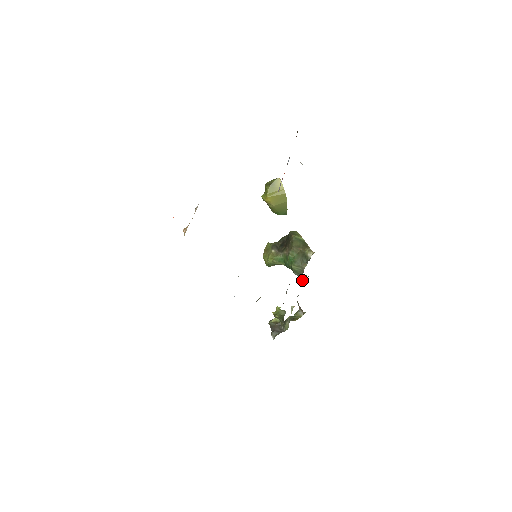
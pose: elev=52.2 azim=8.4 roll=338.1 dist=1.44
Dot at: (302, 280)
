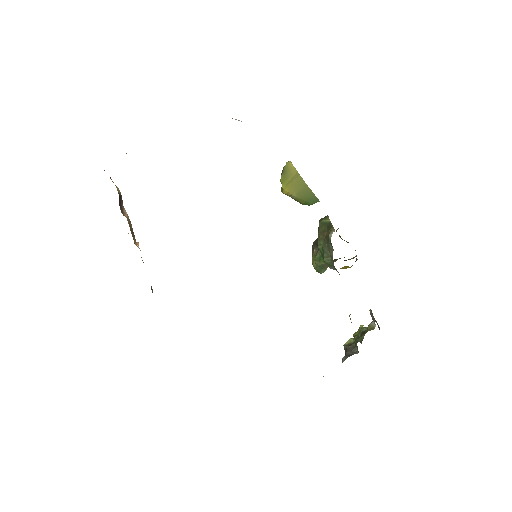
Dot at: occluded
